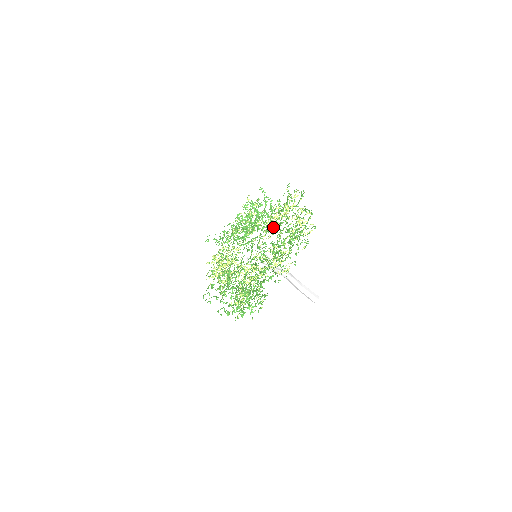
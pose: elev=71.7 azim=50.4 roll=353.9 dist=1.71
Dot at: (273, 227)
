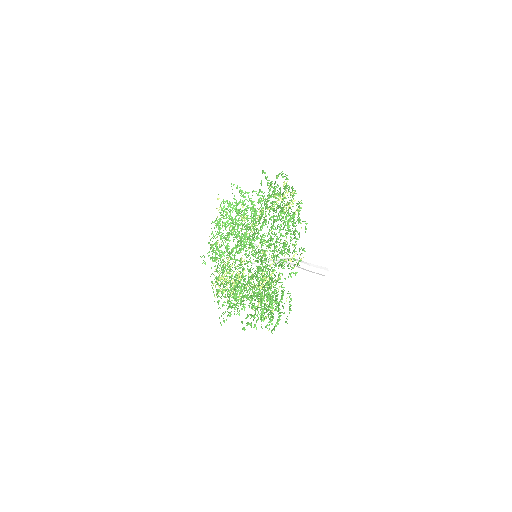
Dot at: (266, 221)
